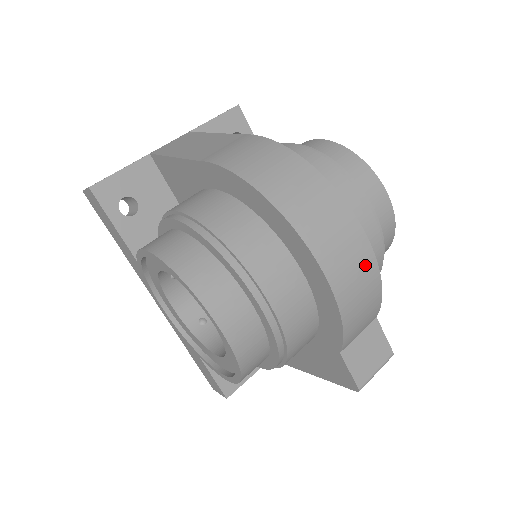
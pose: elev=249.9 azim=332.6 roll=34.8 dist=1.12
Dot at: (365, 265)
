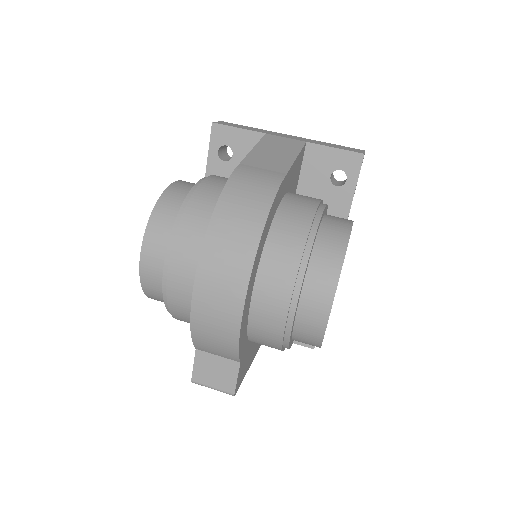
Dot at: (229, 318)
